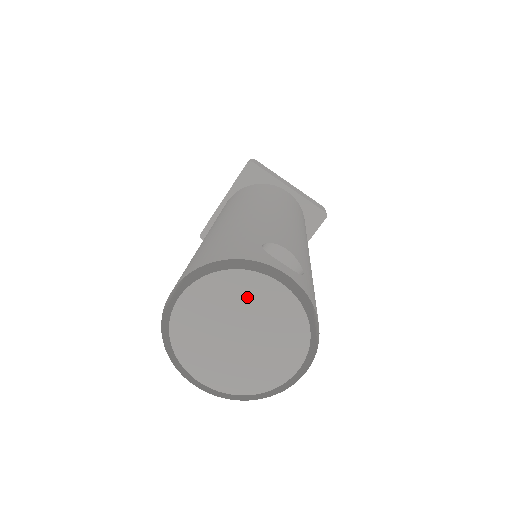
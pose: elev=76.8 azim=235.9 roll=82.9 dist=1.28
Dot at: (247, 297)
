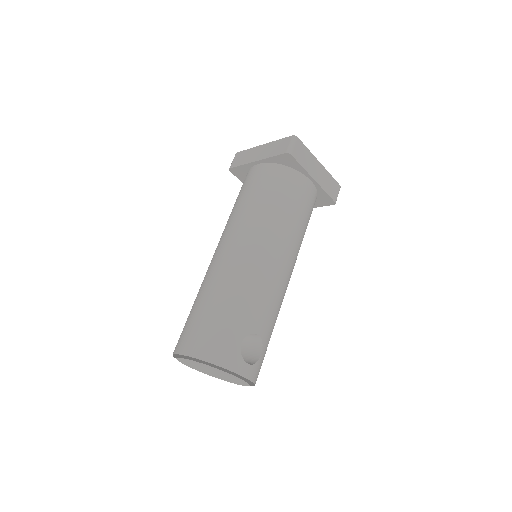
Dot at: (221, 372)
